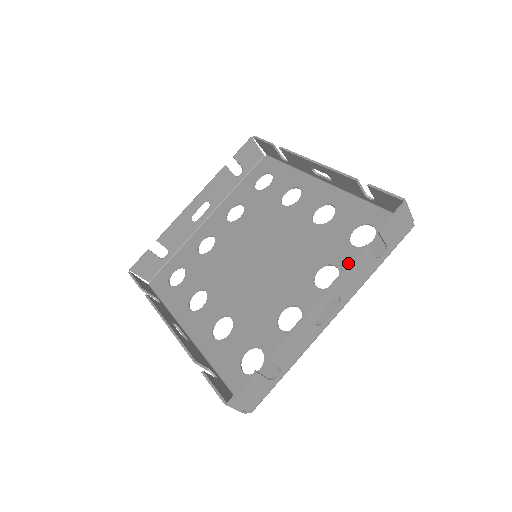
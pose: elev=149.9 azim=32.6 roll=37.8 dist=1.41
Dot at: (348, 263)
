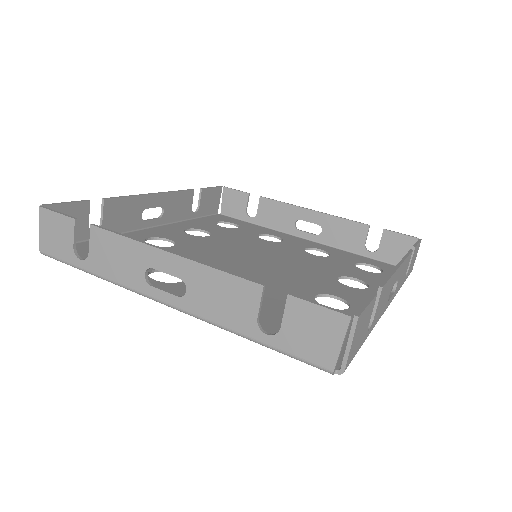
Dot at: occluded
